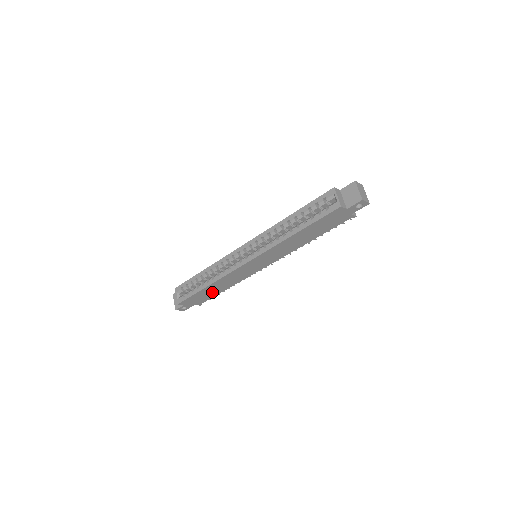
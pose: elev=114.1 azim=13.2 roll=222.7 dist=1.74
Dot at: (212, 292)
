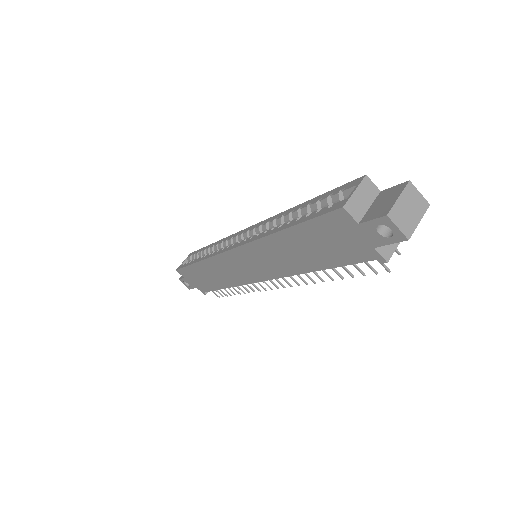
Dot at: (208, 279)
